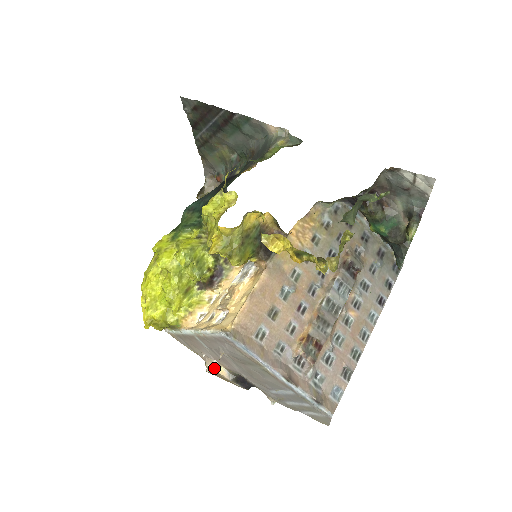
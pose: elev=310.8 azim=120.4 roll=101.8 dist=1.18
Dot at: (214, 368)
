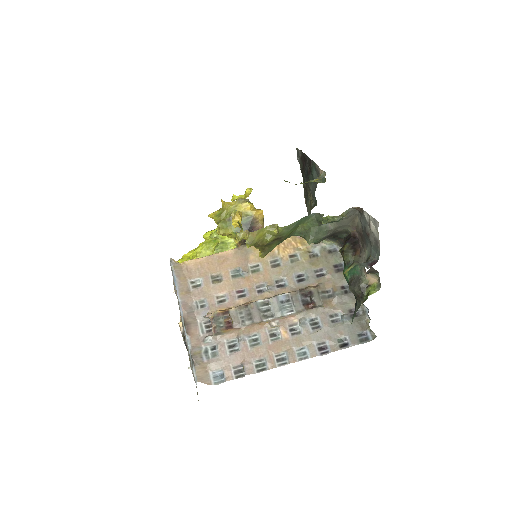
Dot at: occluded
